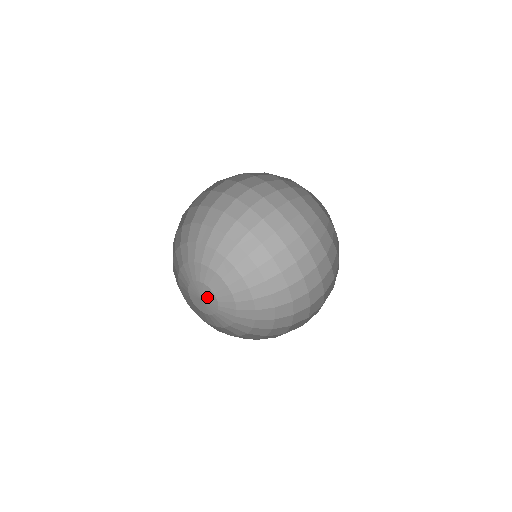
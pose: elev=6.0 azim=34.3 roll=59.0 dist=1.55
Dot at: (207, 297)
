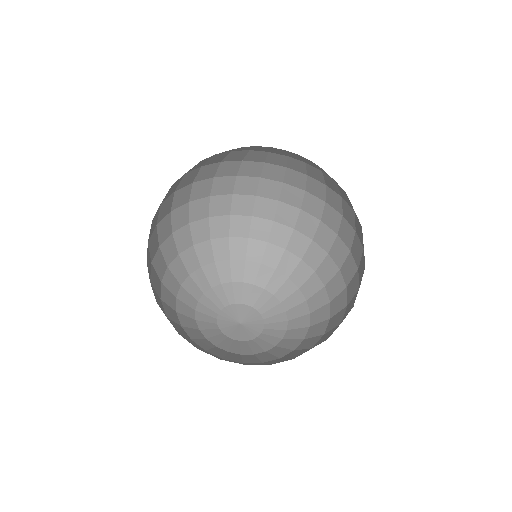
Dot at: (248, 318)
